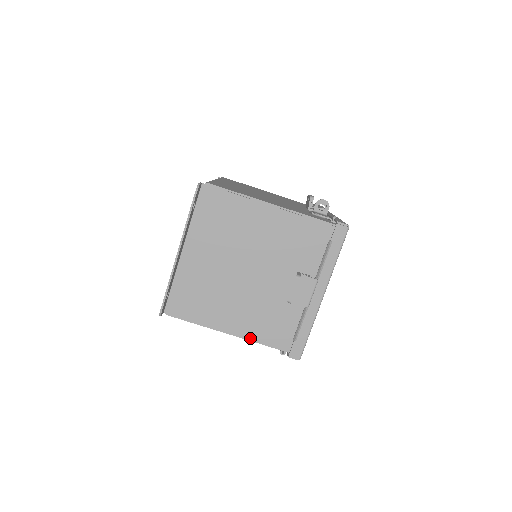
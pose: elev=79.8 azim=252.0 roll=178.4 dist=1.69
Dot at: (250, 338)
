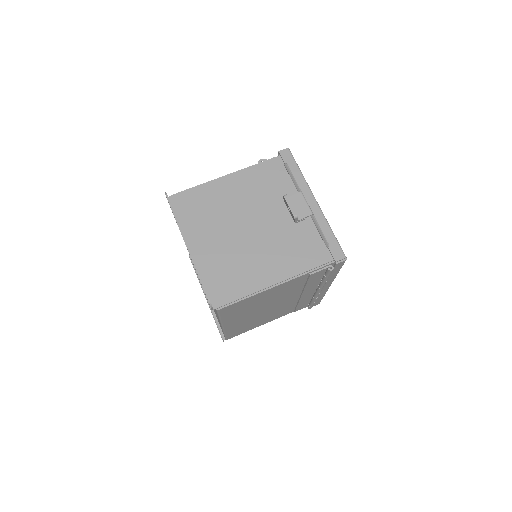
Dot at: (296, 274)
